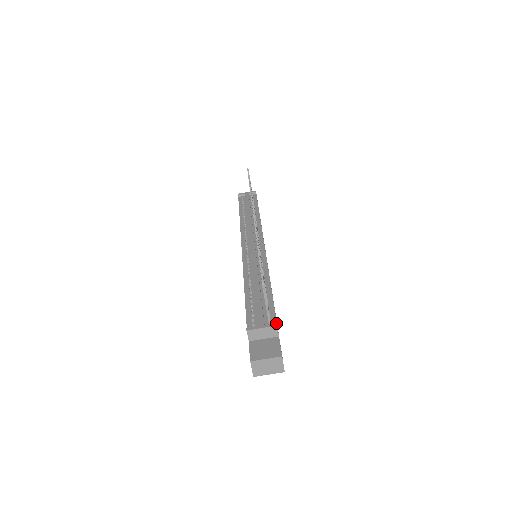
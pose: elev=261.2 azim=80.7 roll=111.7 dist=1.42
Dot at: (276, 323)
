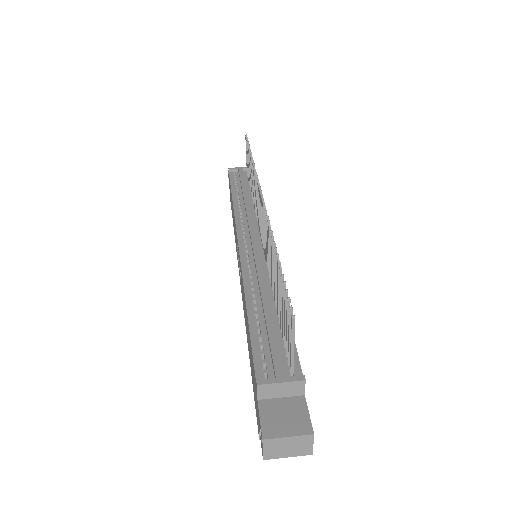
Dot at: (303, 375)
